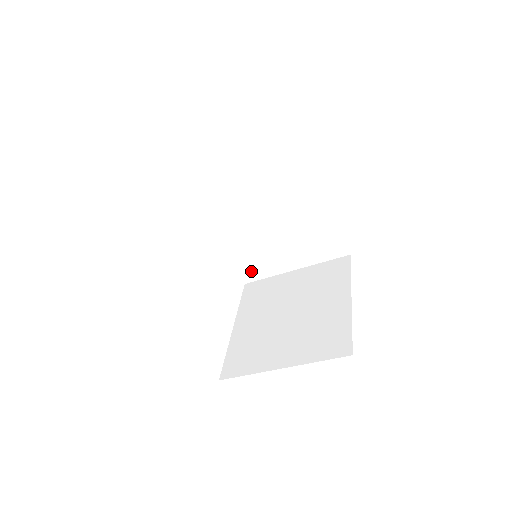
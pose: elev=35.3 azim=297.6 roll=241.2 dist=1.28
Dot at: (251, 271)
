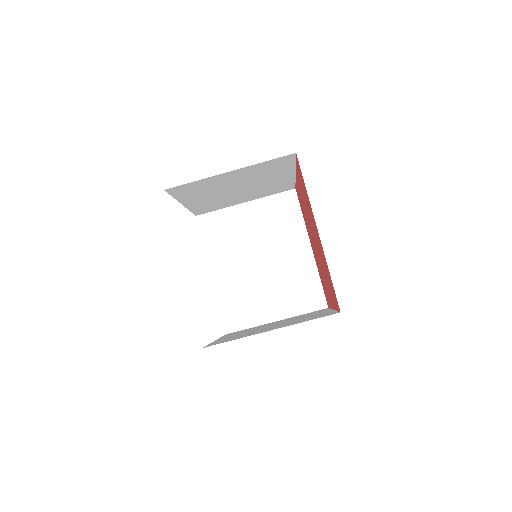
Dot at: (235, 319)
